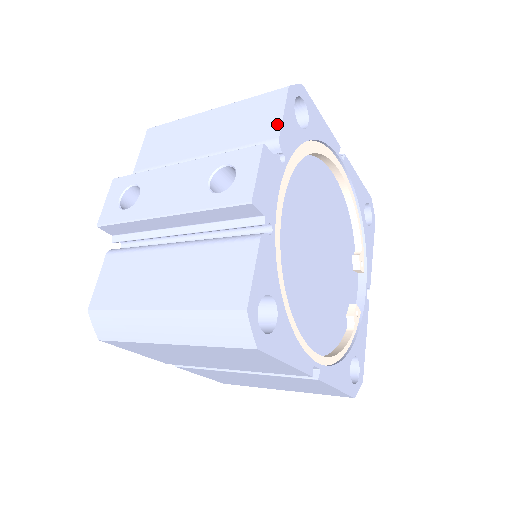
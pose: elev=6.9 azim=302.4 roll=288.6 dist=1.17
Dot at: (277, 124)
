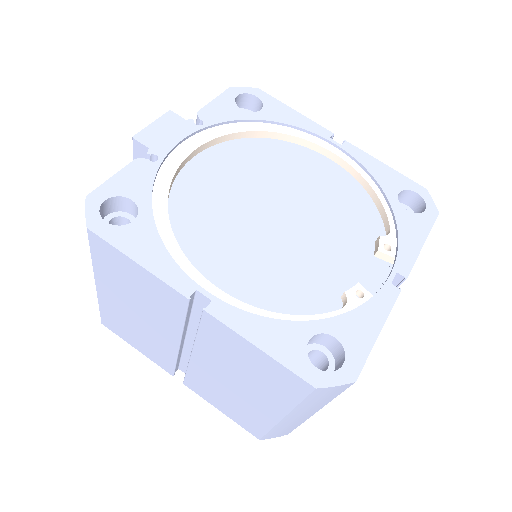
Dot at: (207, 107)
